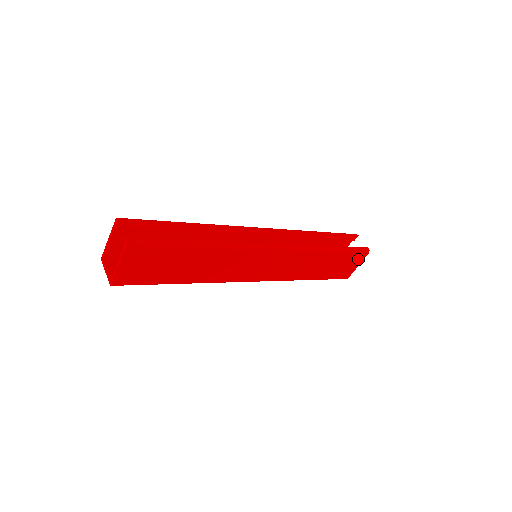
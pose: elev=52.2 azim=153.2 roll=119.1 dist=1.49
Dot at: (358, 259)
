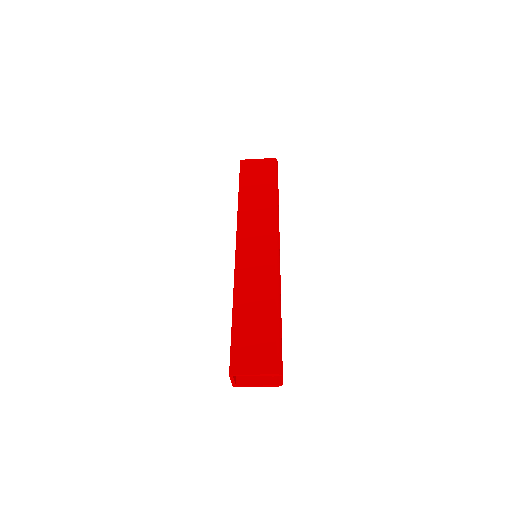
Dot at: occluded
